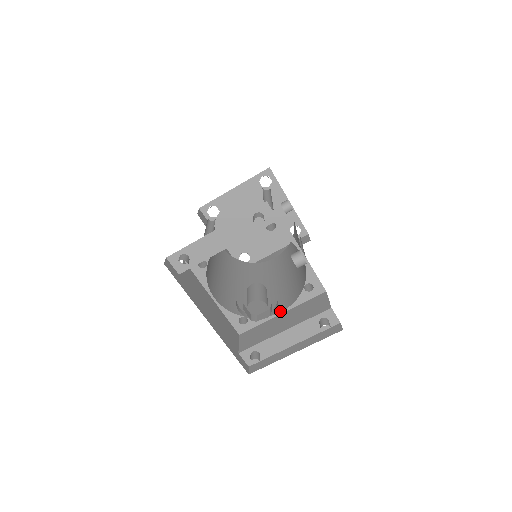
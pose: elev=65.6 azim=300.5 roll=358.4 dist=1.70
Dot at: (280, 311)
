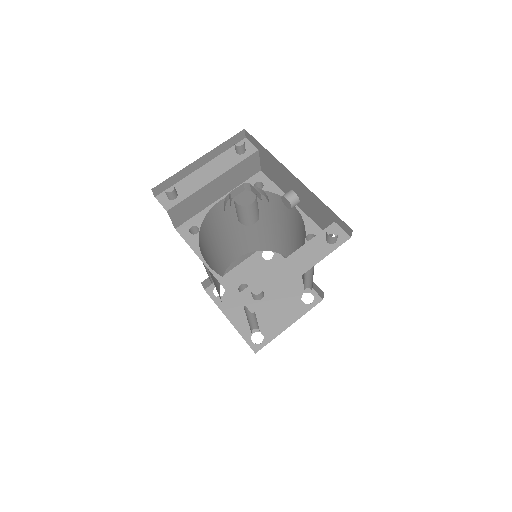
Dot at: occluded
